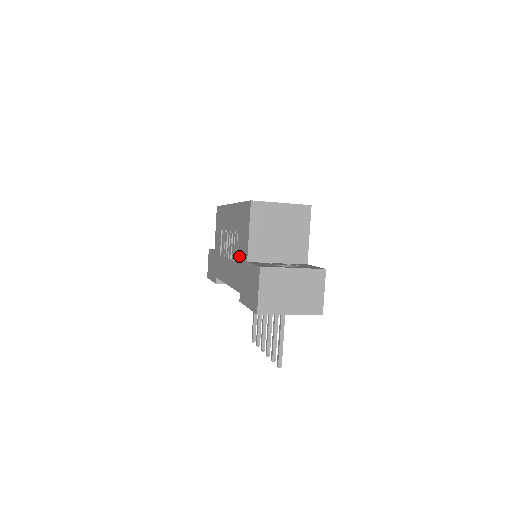
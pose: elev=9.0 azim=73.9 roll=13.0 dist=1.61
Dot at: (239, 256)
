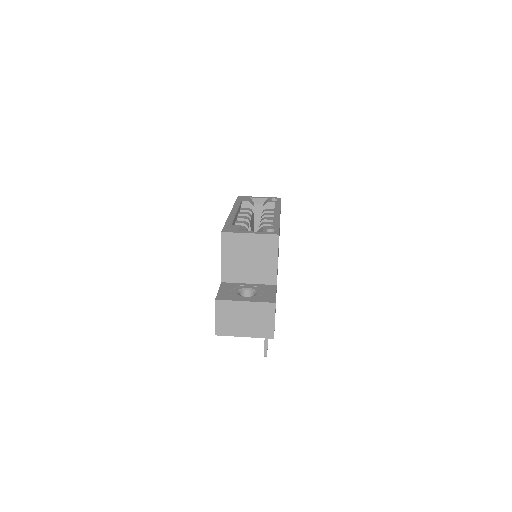
Dot at: occluded
